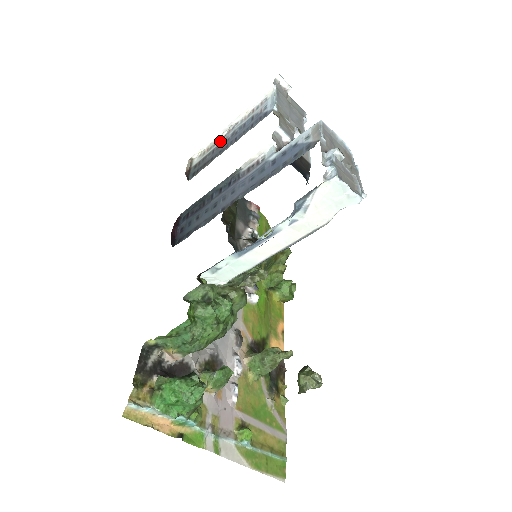
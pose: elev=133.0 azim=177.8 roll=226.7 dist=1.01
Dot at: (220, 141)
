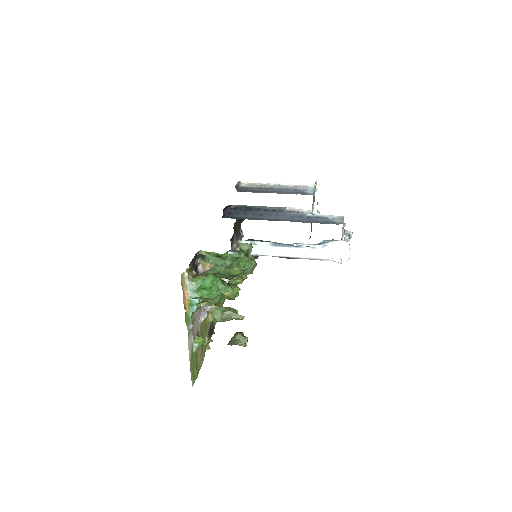
Dot at: (267, 186)
